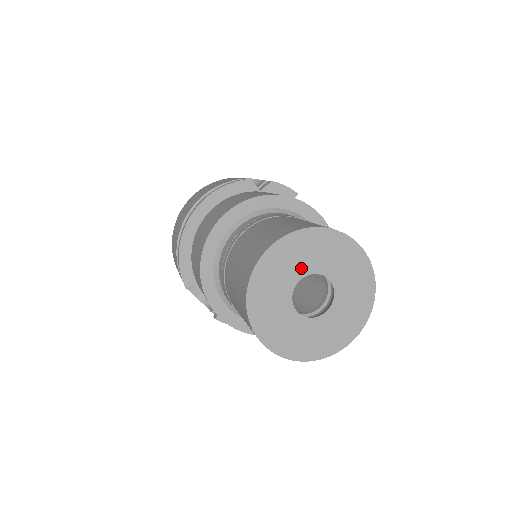
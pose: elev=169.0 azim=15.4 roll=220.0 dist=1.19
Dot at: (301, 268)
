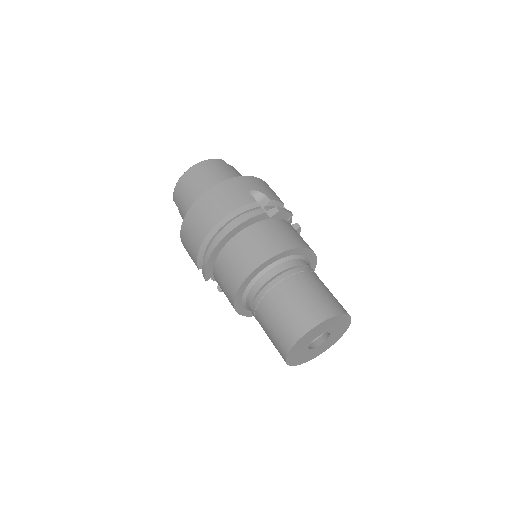
Dot at: (319, 333)
